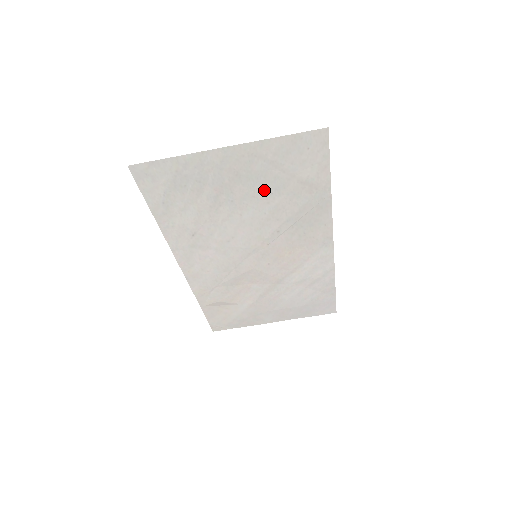
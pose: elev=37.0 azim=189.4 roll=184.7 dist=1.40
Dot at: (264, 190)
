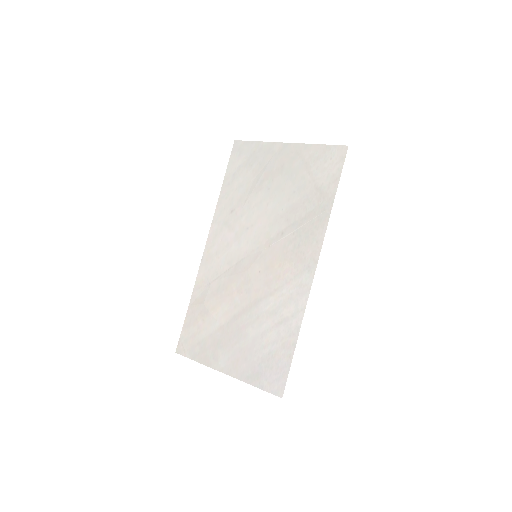
Dot at: (291, 187)
